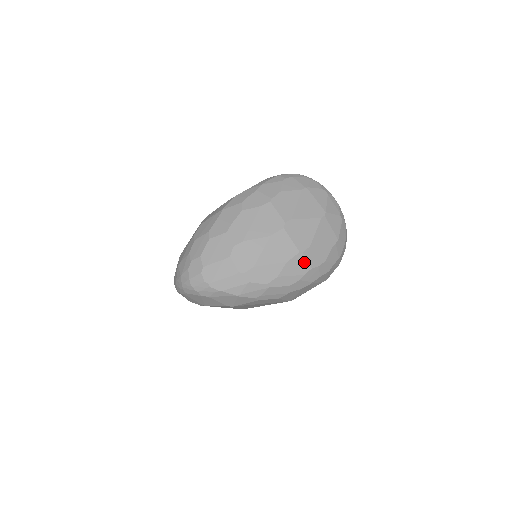
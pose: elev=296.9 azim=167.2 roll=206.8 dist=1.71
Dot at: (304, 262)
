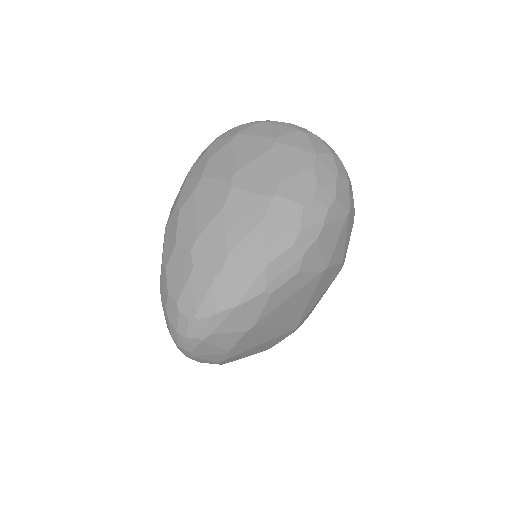
Dot at: (287, 205)
